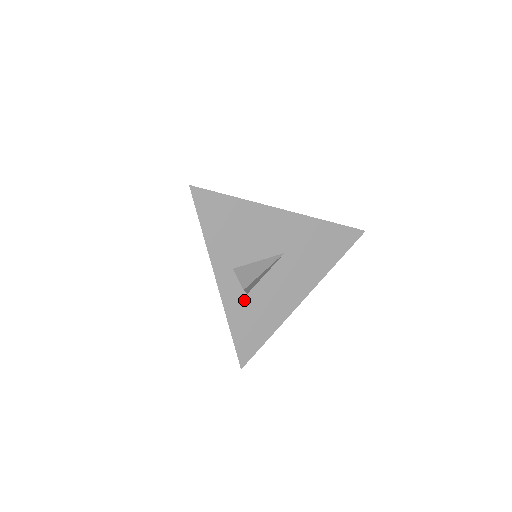
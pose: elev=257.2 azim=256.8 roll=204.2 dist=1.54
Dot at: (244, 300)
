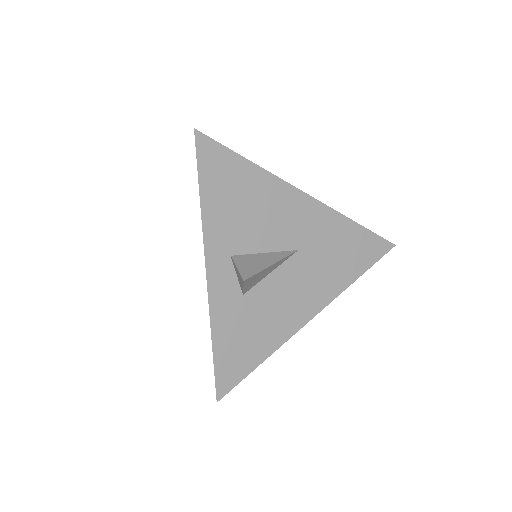
Dot at: (237, 303)
